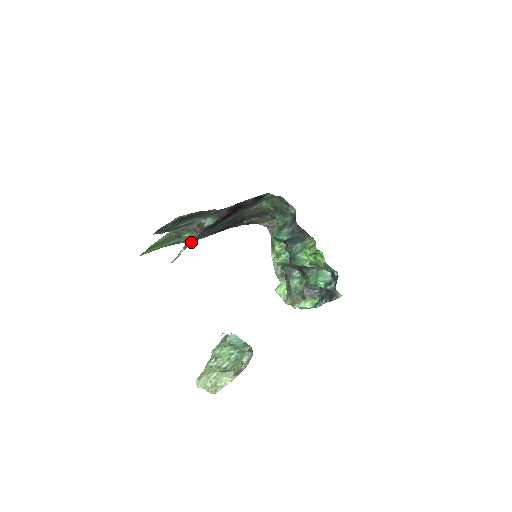
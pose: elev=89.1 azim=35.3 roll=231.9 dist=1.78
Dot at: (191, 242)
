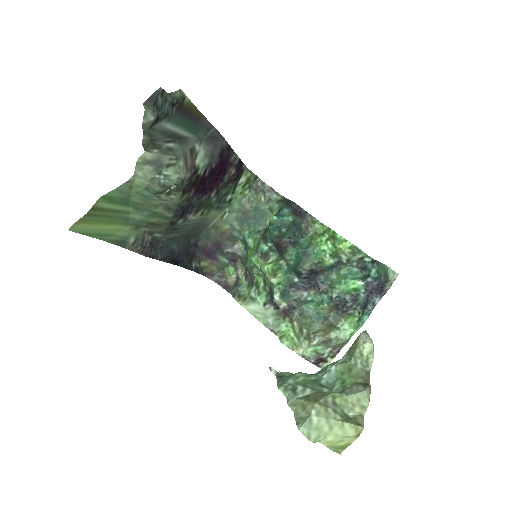
Dot at: (179, 186)
